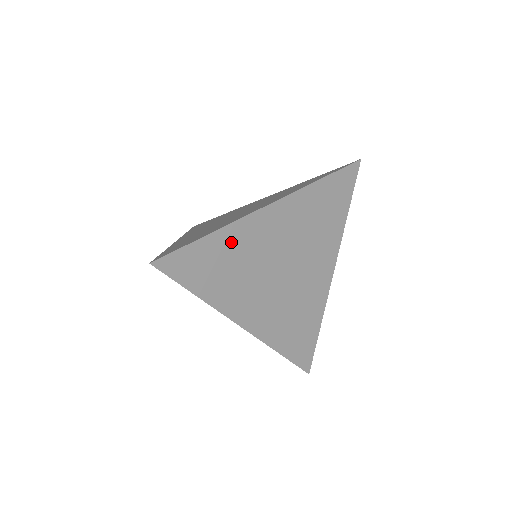
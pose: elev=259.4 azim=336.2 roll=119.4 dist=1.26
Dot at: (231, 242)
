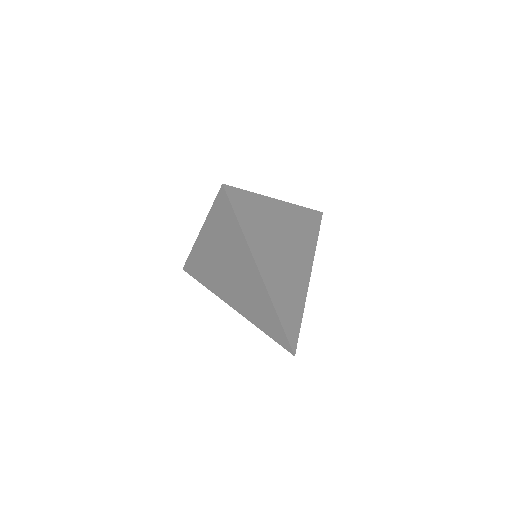
Dot at: (261, 207)
